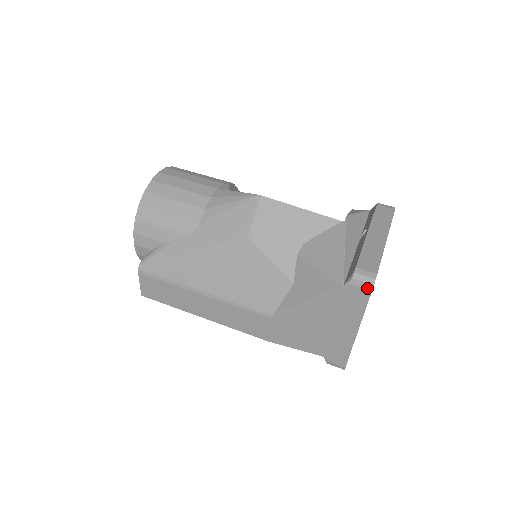
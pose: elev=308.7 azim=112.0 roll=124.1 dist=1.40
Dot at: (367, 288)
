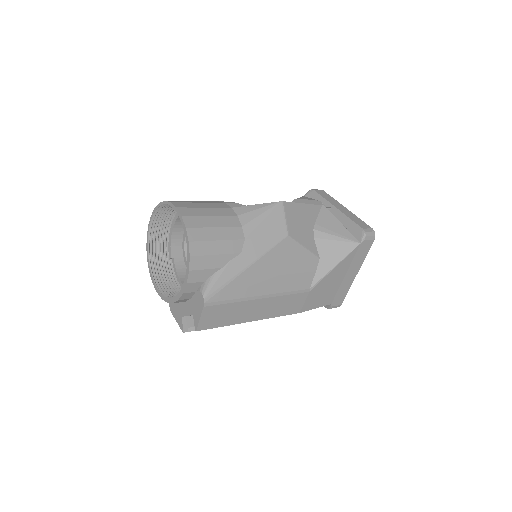
Dot at: (372, 239)
